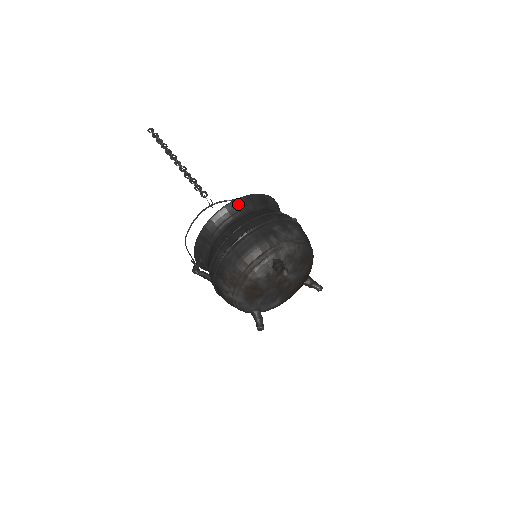
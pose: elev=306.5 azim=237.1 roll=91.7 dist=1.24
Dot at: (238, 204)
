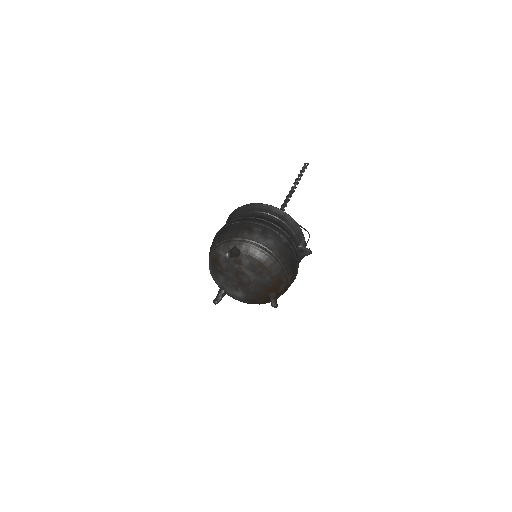
Dot at: (259, 207)
